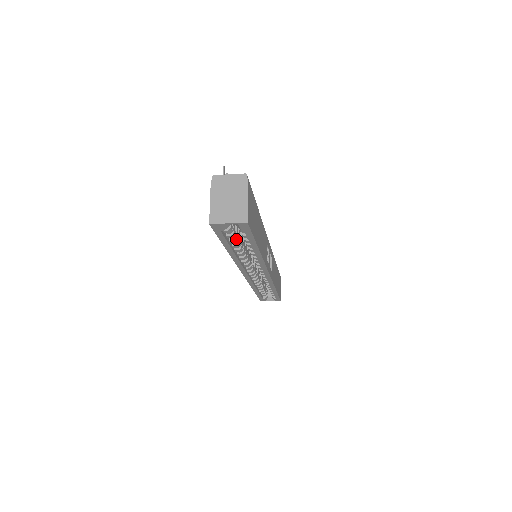
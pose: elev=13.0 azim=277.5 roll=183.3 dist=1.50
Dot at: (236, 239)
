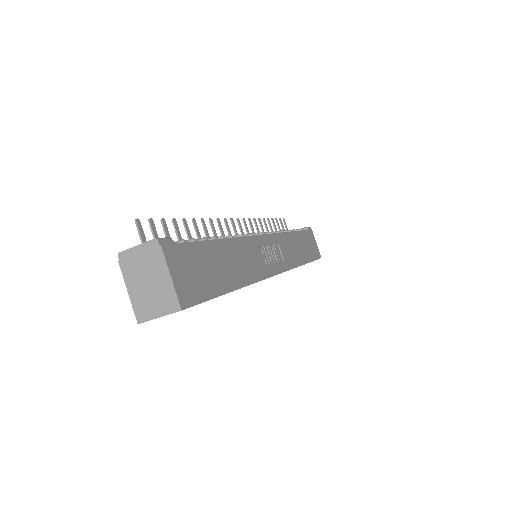
Dot at: occluded
